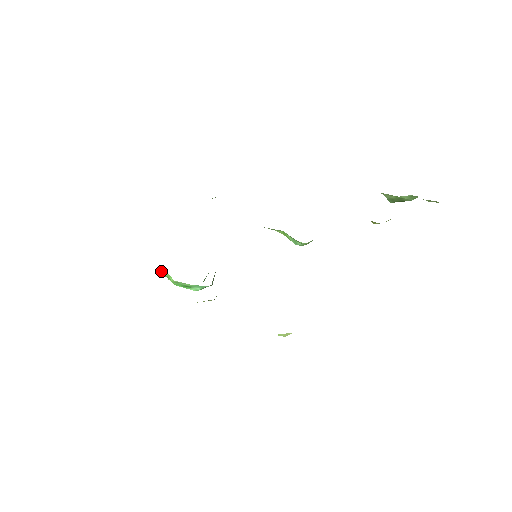
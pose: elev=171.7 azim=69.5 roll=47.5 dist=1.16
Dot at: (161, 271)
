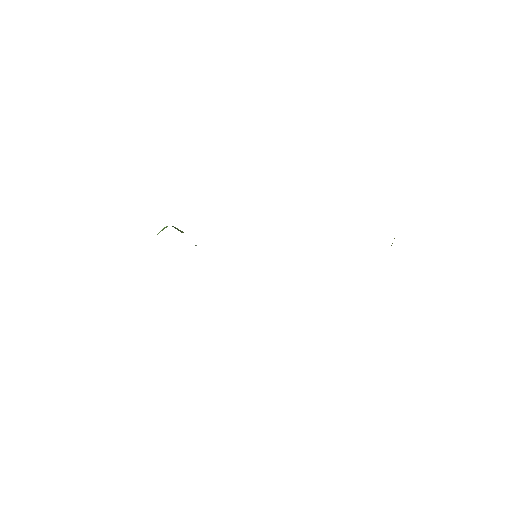
Dot at: occluded
